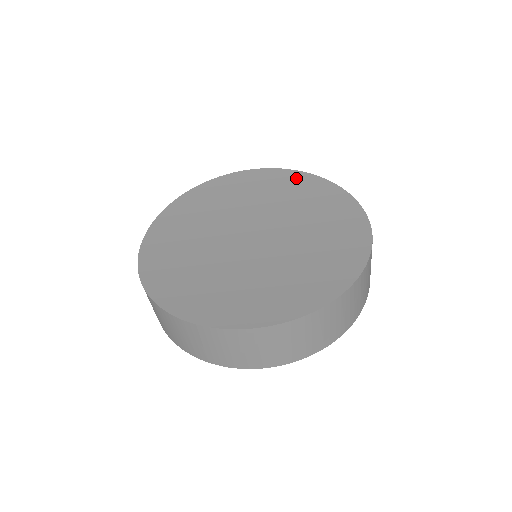
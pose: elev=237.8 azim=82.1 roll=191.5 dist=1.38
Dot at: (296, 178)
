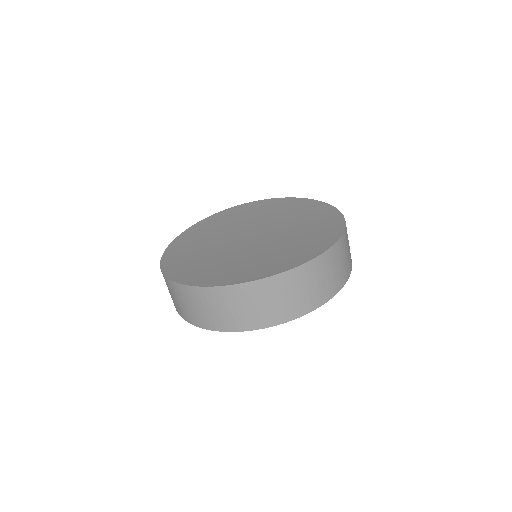
Dot at: (284, 201)
